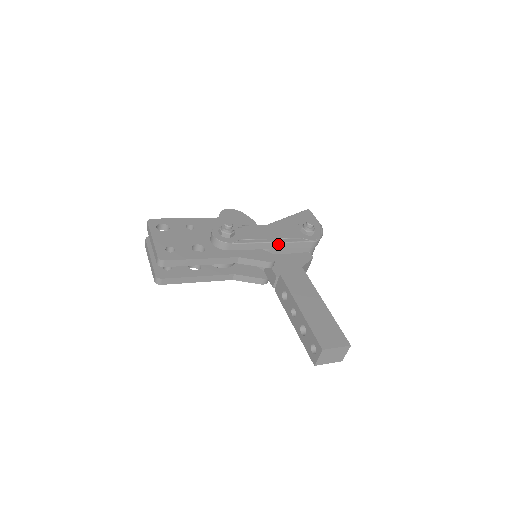
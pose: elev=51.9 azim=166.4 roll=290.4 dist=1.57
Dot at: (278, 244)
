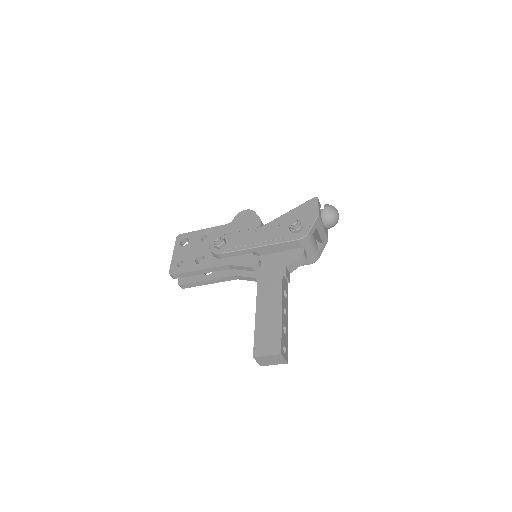
Dot at: (263, 247)
